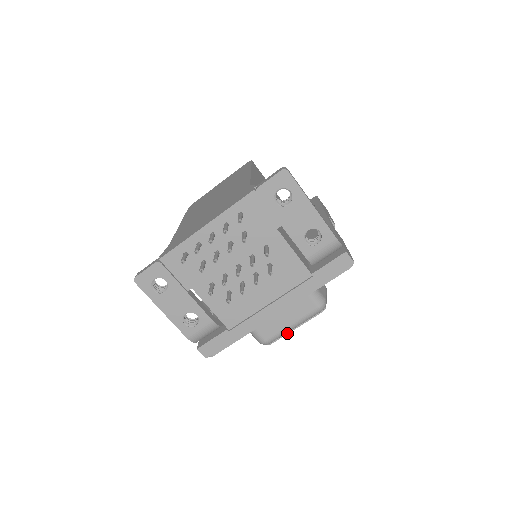
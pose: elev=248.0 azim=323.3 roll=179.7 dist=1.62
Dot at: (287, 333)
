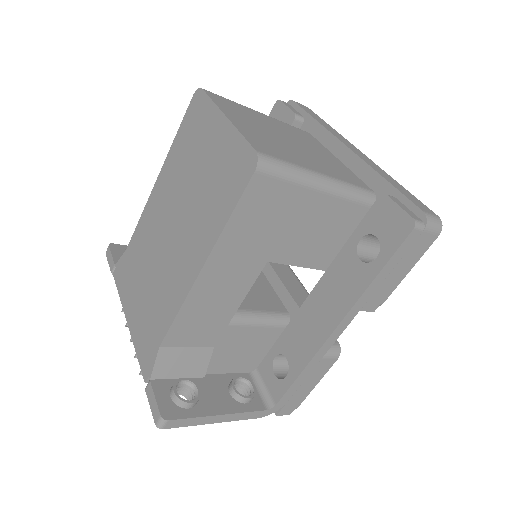
Dot at: occluded
